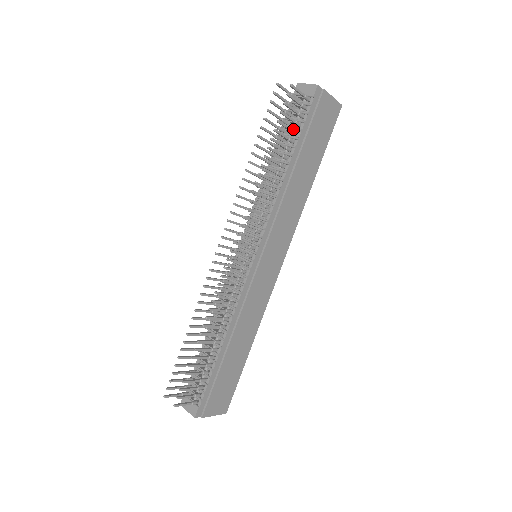
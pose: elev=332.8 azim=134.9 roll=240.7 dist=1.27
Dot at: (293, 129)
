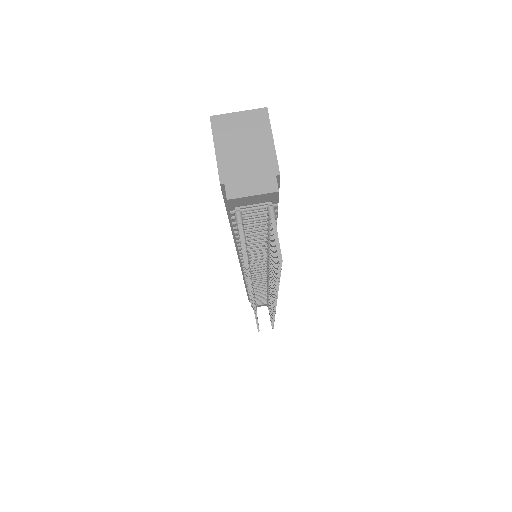
Dot at: occluded
